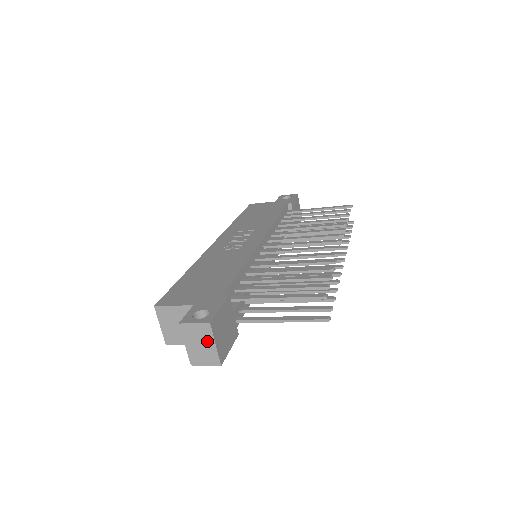
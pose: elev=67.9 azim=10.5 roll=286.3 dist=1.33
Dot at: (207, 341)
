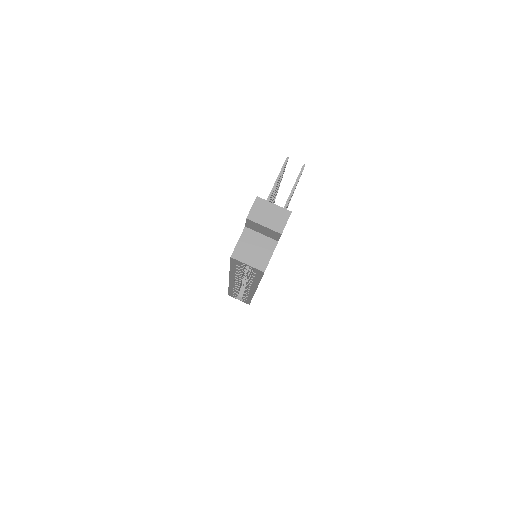
Dot at: (268, 208)
